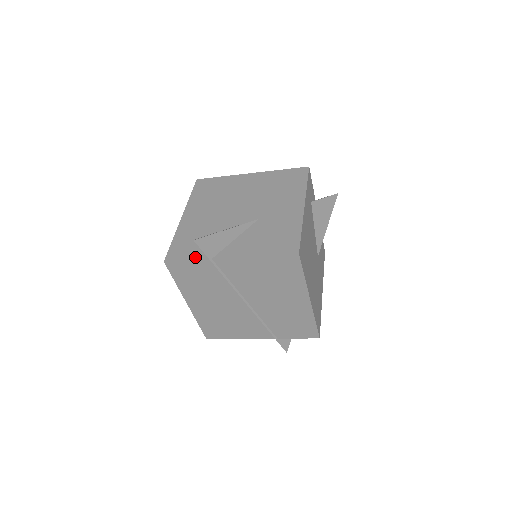
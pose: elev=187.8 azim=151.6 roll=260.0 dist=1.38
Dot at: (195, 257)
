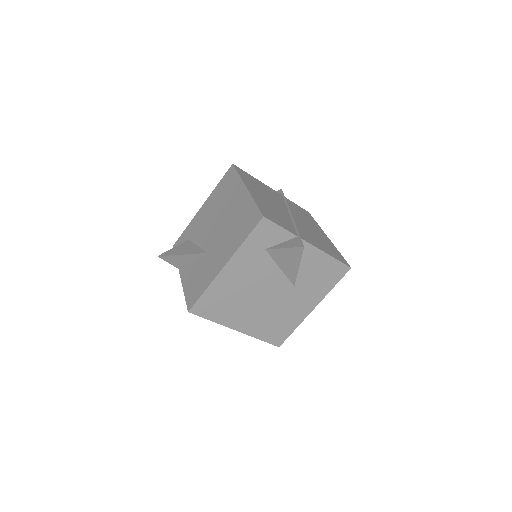
Dot at: occluded
